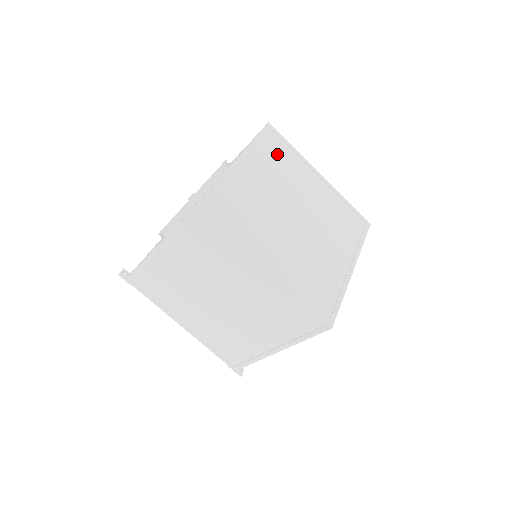
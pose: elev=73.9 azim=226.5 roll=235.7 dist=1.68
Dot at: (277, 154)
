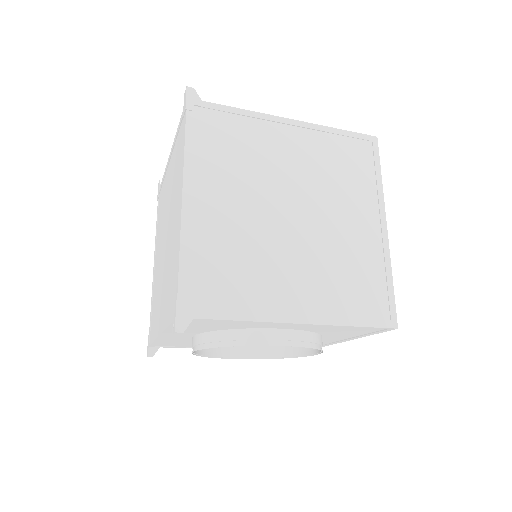
Dot at: occluded
